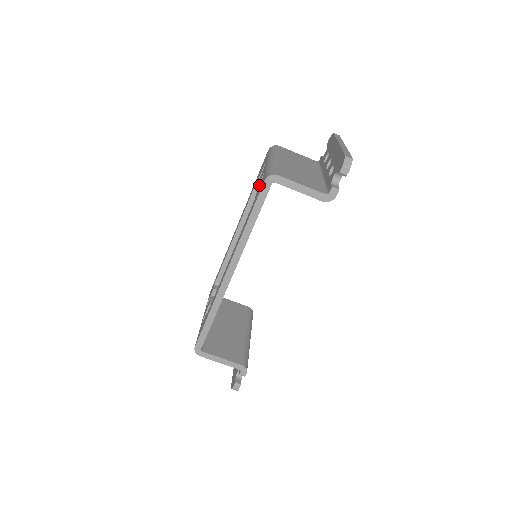
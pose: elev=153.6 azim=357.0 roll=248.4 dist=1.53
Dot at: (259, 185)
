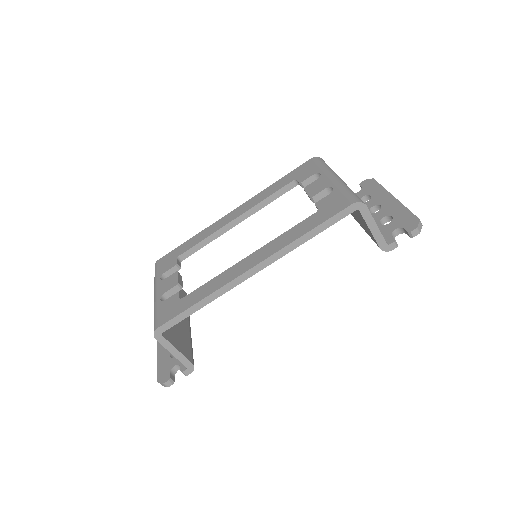
Dot at: (324, 198)
